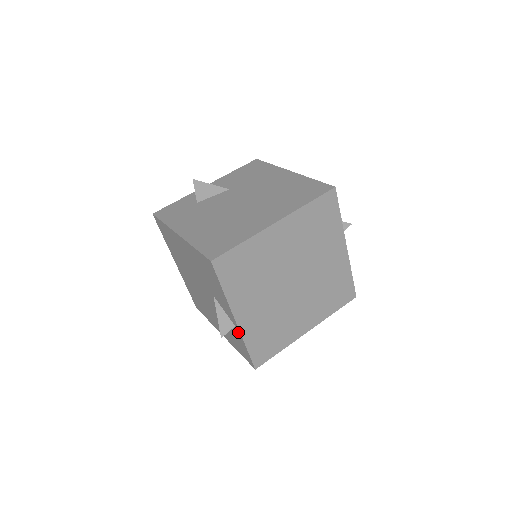
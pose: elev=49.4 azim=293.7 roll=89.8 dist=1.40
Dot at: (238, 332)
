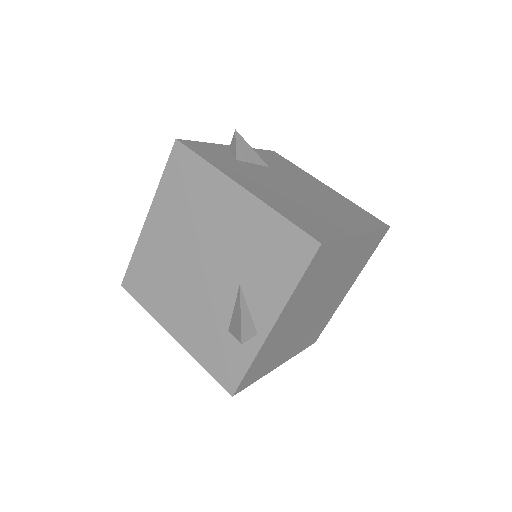
Dot at: (255, 343)
